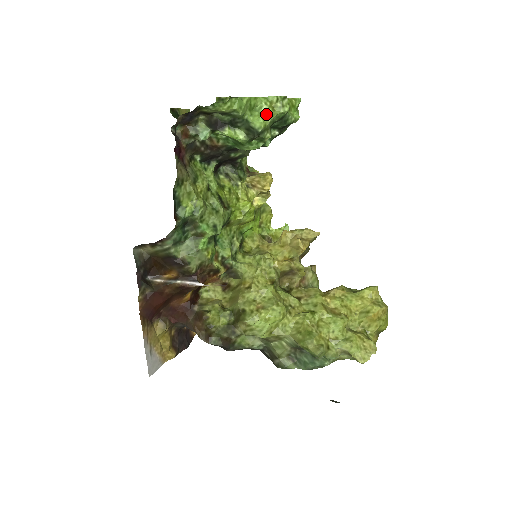
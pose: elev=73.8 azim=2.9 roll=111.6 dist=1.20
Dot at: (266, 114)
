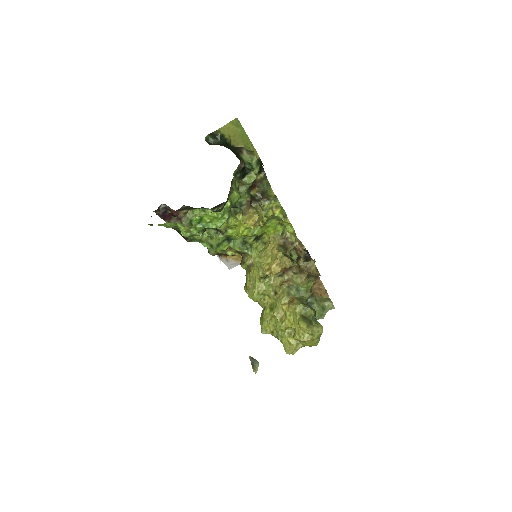
Dot at: (184, 232)
